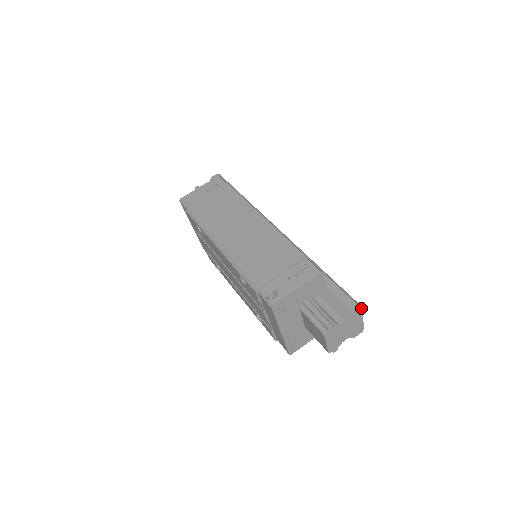
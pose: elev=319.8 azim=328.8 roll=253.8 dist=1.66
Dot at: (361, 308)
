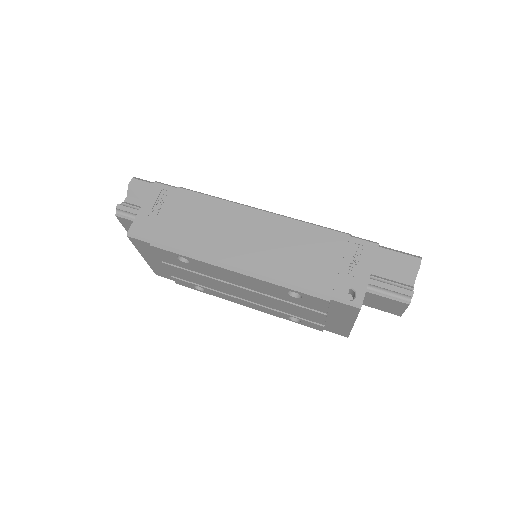
Dot at: occluded
